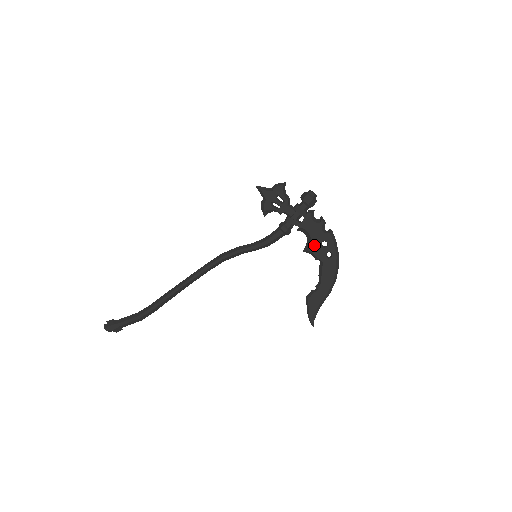
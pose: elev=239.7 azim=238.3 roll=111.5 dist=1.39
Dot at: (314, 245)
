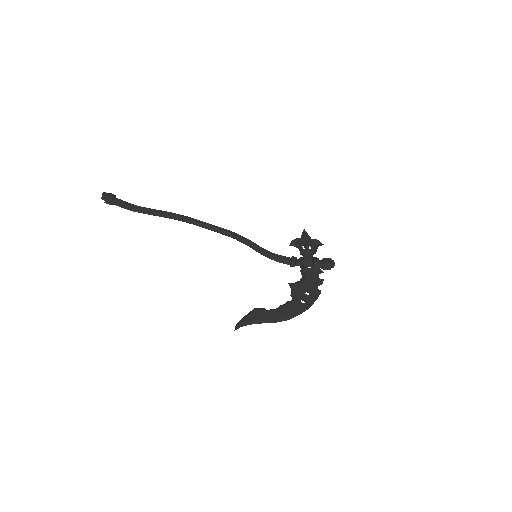
Dot at: (301, 286)
